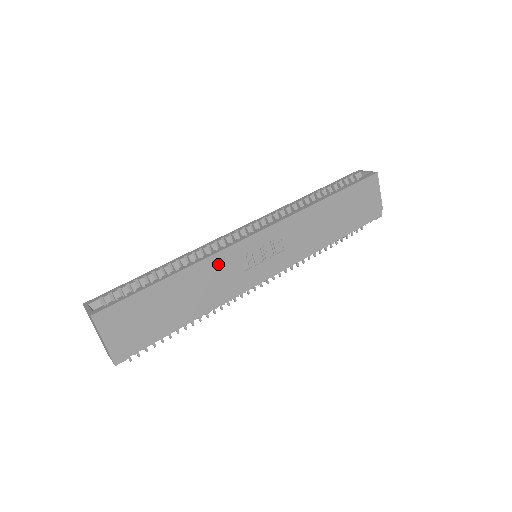
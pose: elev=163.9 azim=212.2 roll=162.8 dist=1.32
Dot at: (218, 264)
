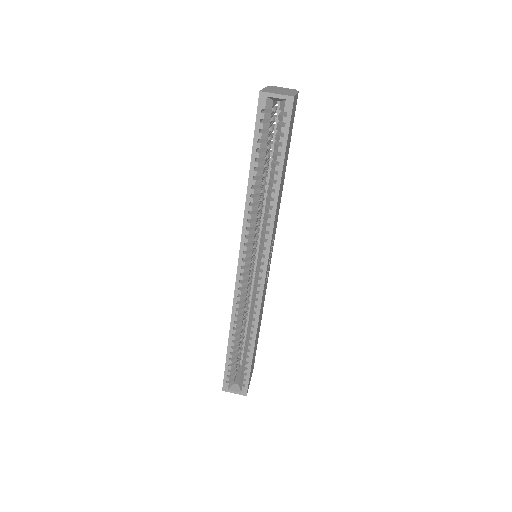
Dot at: (261, 306)
